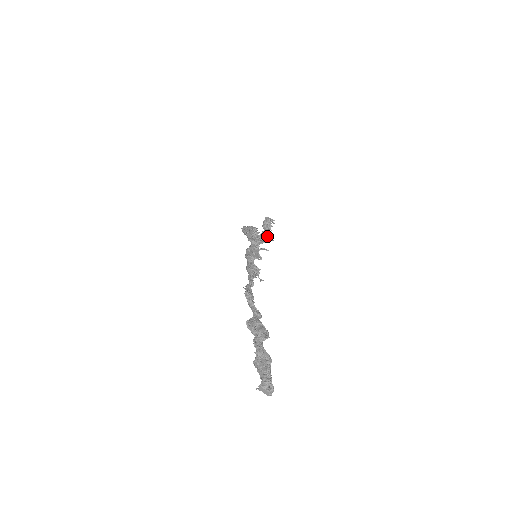
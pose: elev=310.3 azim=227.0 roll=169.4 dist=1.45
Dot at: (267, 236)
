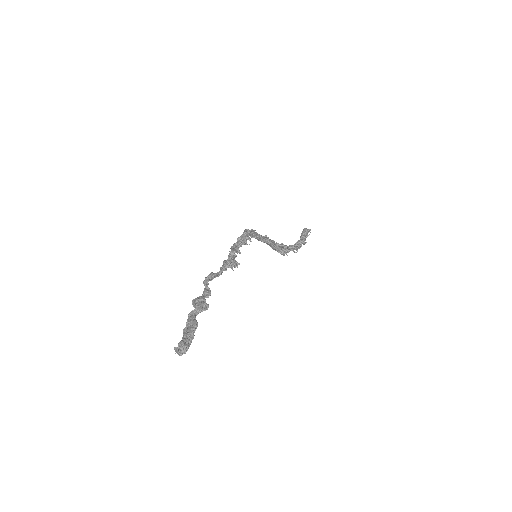
Dot at: occluded
